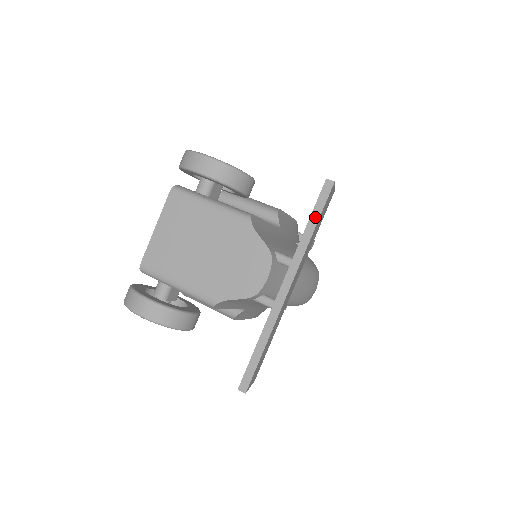
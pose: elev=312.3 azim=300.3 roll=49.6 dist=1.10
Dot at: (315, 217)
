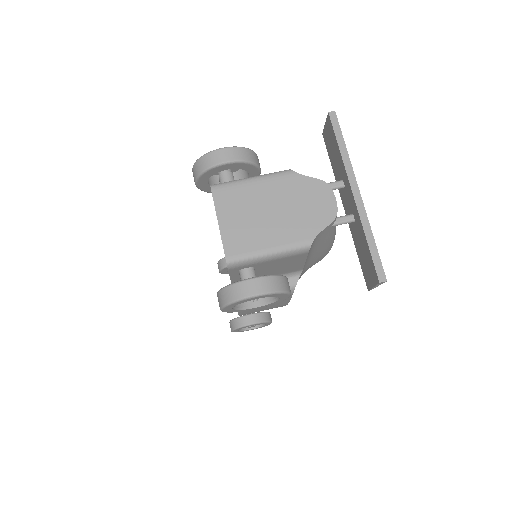
Dot at: (340, 138)
